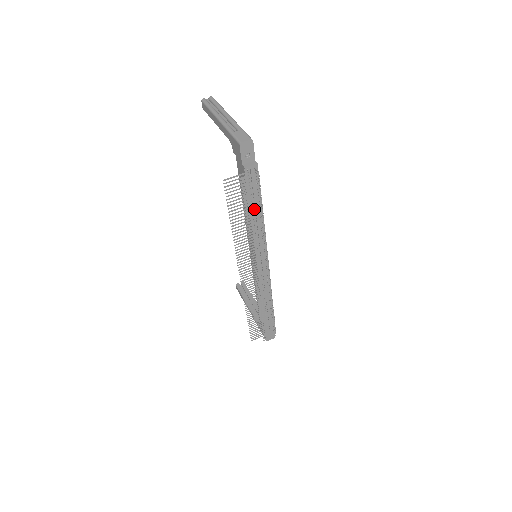
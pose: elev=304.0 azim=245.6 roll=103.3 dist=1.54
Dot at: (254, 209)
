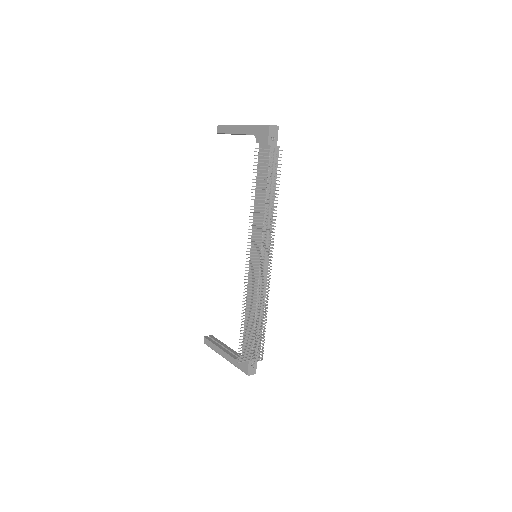
Dot at: (269, 192)
